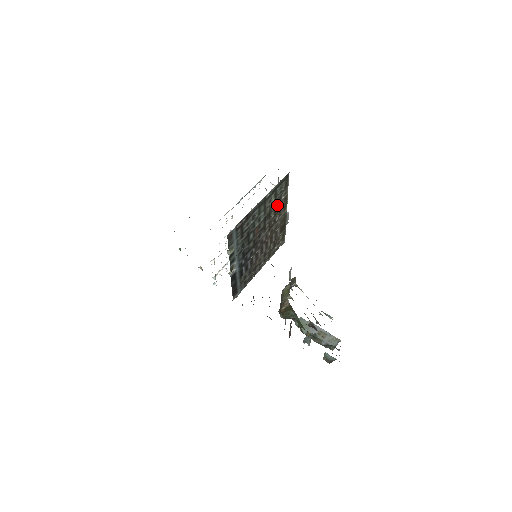
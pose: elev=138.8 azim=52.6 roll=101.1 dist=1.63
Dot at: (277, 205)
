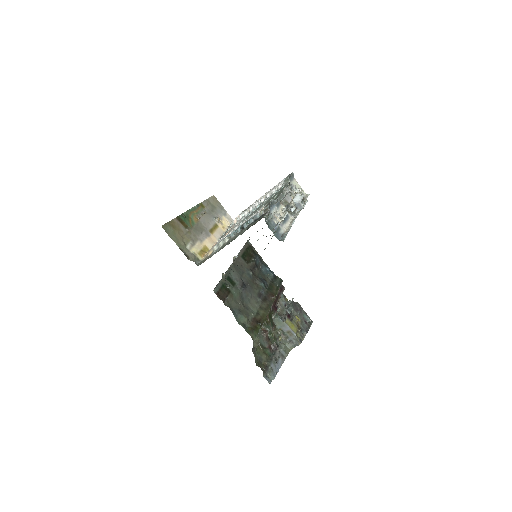
Dot at: occluded
